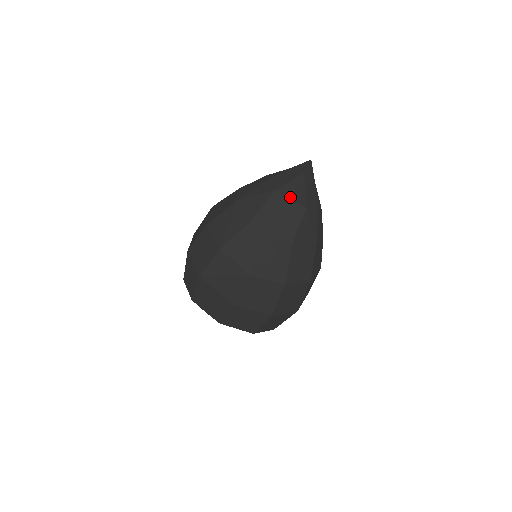
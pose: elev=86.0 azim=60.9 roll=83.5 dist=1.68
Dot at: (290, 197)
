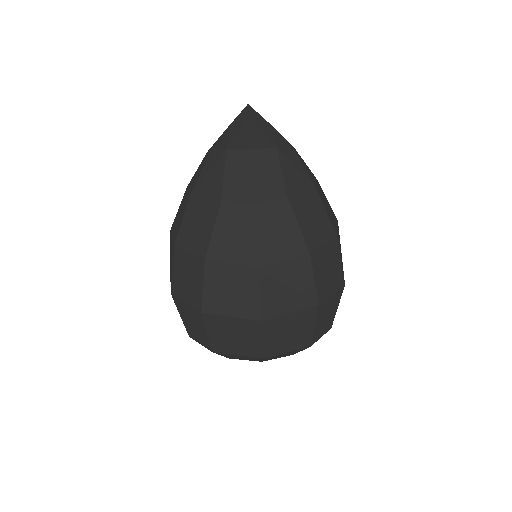
Dot at: (249, 146)
